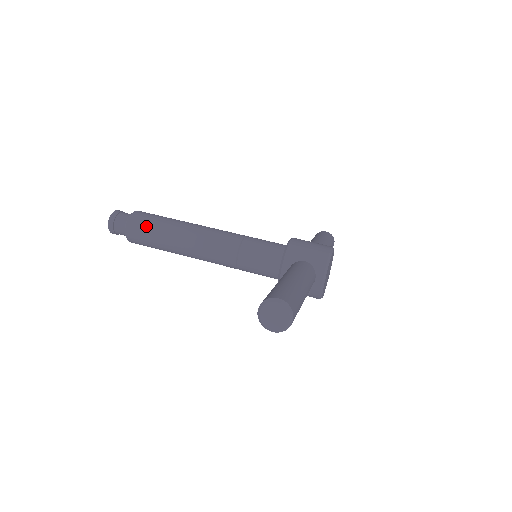
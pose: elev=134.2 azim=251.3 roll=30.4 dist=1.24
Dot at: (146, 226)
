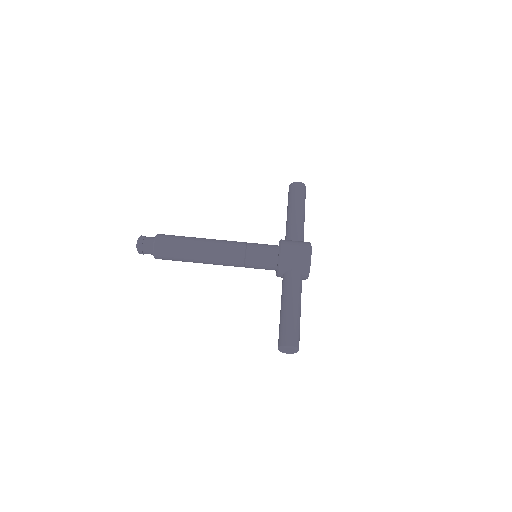
Dot at: (170, 255)
